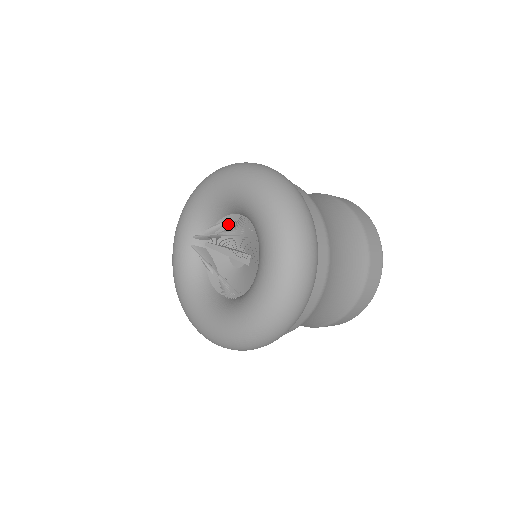
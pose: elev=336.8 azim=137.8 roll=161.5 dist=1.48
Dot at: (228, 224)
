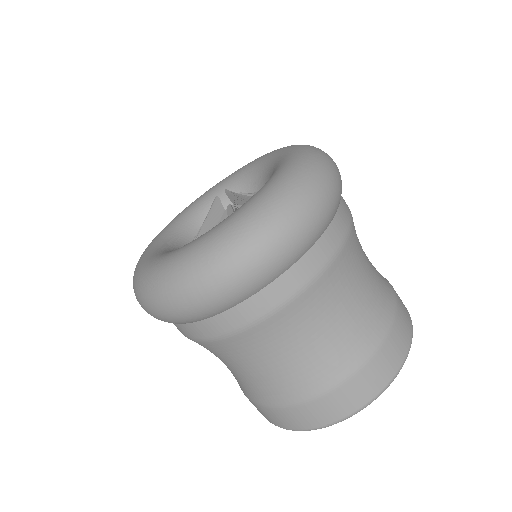
Dot at: occluded
